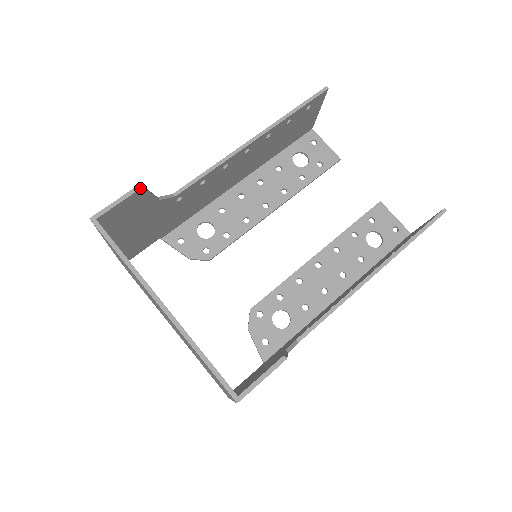
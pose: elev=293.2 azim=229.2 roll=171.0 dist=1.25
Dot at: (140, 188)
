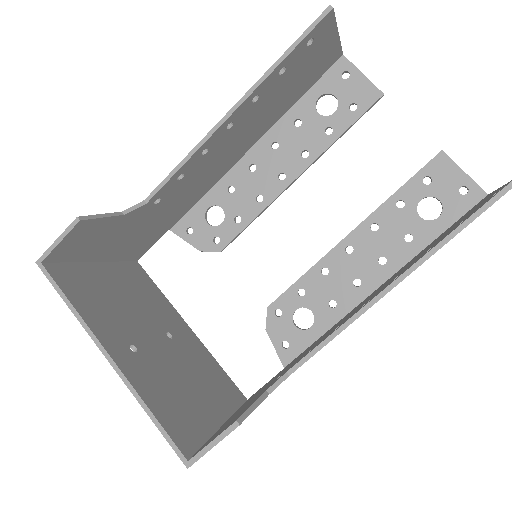
Dot at: (77, 222)
